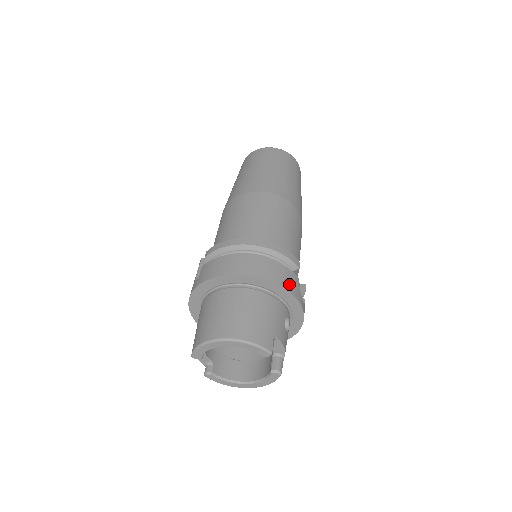
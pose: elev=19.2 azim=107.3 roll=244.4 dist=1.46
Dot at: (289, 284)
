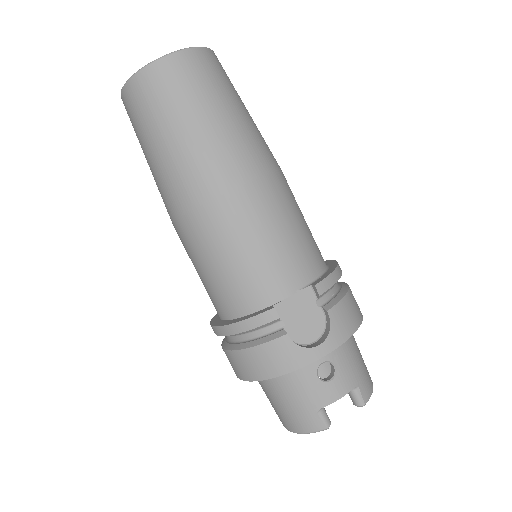
Dot at: (281, 363)
